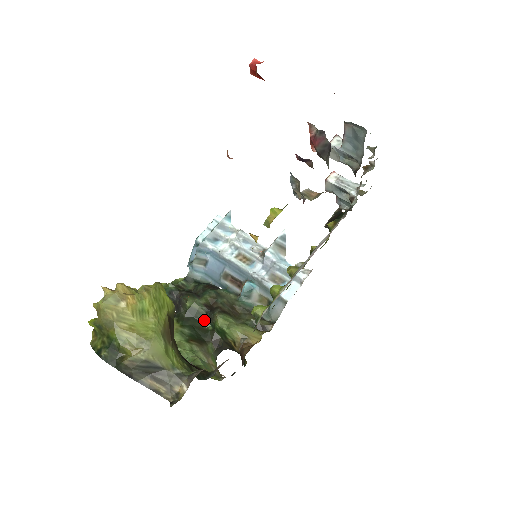
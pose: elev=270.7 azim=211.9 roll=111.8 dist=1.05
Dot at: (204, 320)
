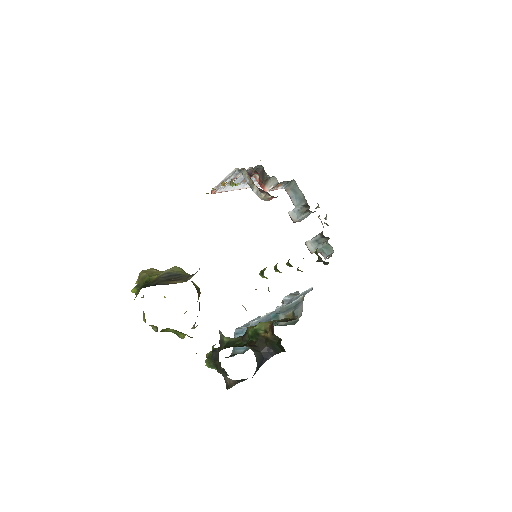
Dot at: (241, 343)
